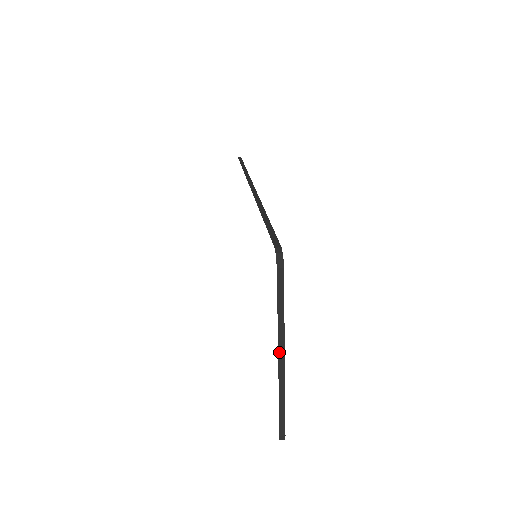
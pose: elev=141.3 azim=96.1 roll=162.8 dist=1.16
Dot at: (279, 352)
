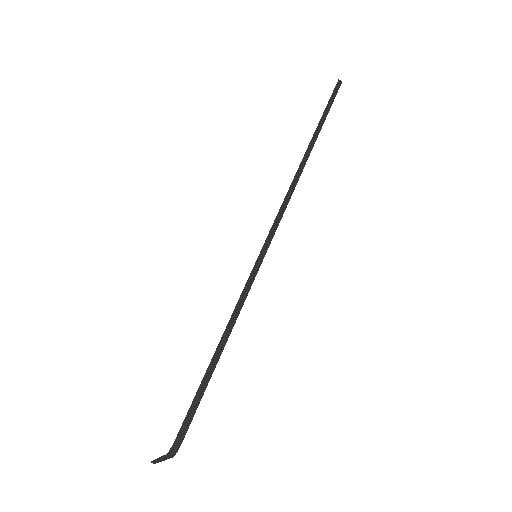
Dot at: (158, 458)
